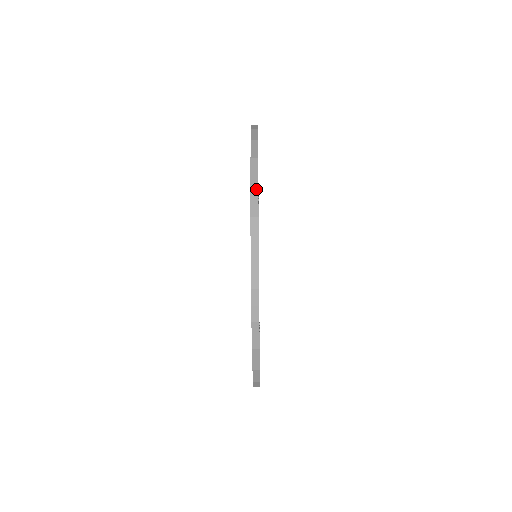
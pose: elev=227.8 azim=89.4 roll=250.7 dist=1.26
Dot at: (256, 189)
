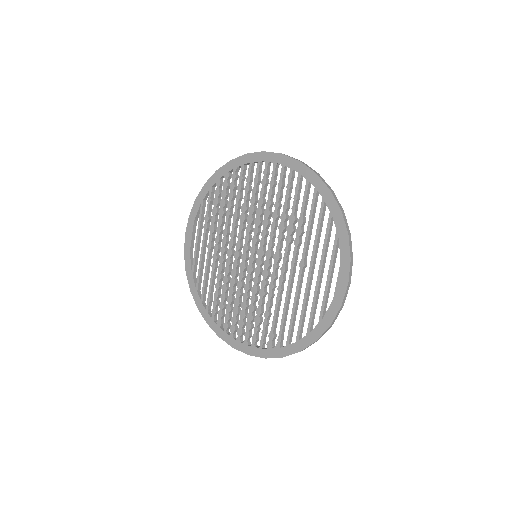
Dot at: (334, 193)
